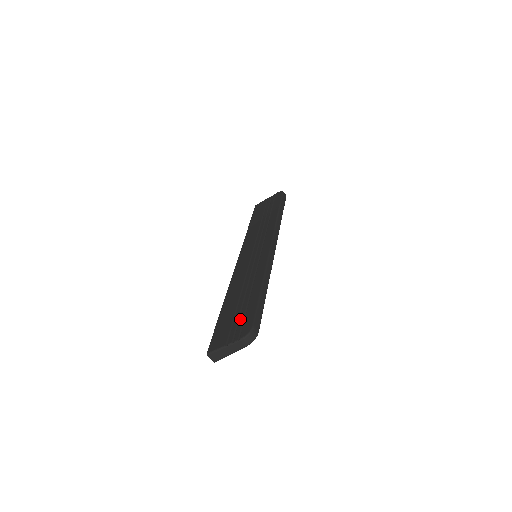
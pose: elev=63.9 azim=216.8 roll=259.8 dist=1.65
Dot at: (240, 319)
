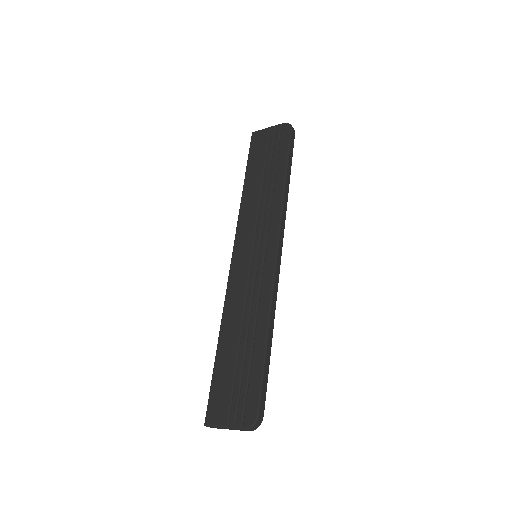
Dot at: (242, 390)
